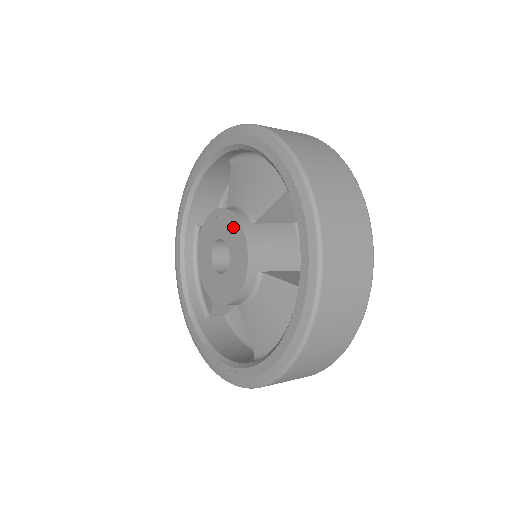
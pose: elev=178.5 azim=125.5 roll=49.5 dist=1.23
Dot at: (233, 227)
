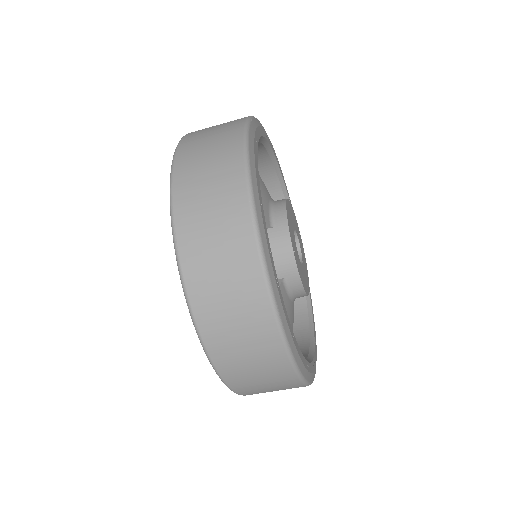
Dot at: occluded
